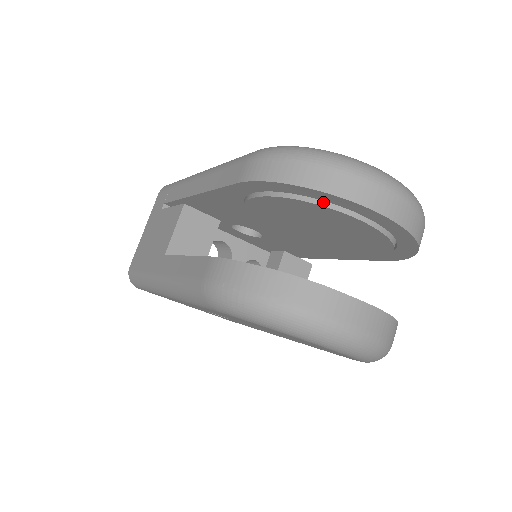
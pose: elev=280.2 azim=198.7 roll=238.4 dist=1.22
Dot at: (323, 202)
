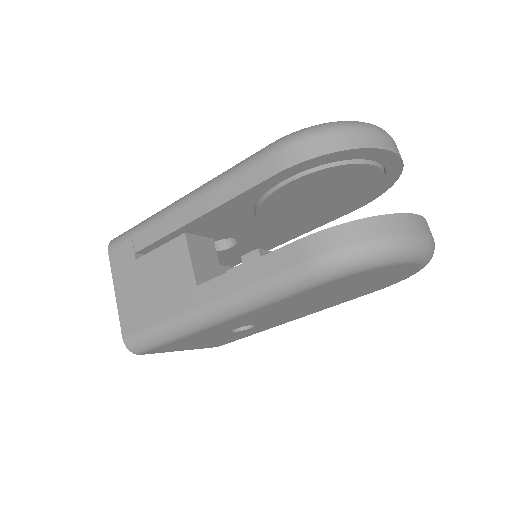
Dot at: (352, 161)
